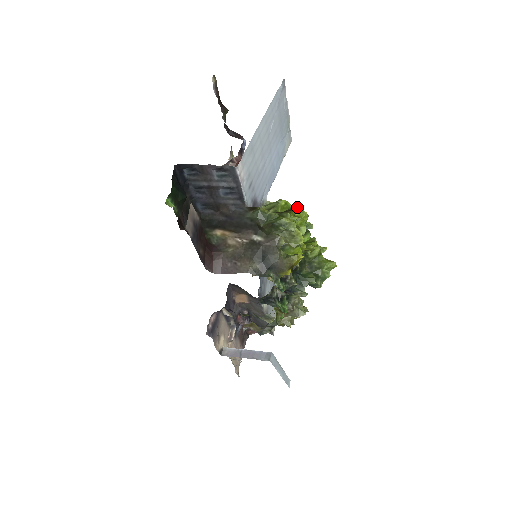
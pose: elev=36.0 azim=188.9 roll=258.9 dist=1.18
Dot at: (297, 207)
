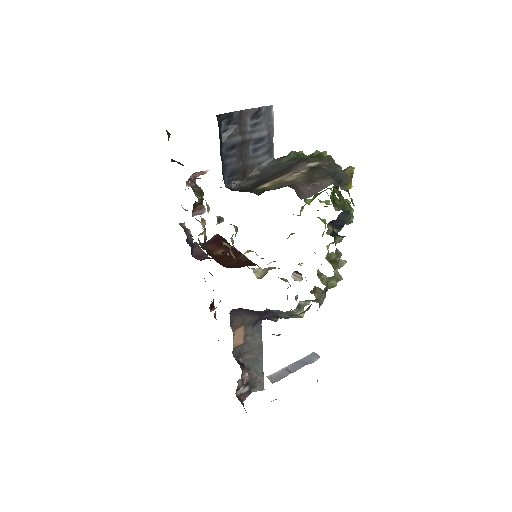
Dot at: occluded
